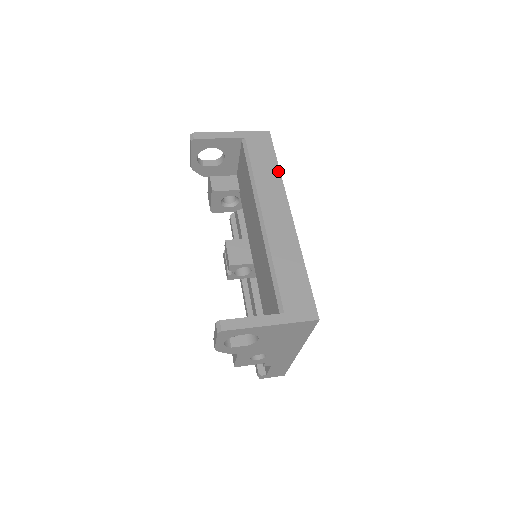
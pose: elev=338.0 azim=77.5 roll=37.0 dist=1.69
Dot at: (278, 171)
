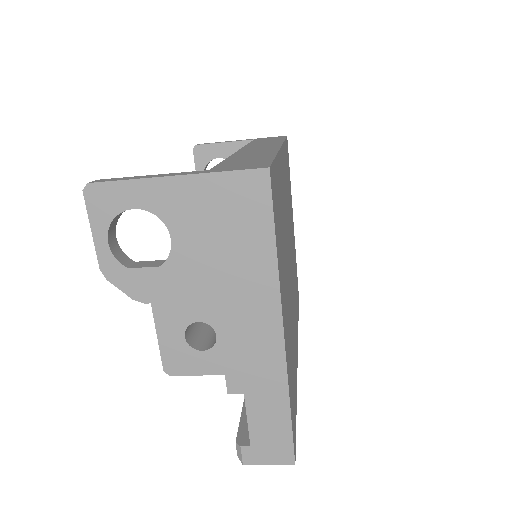
Dot at: (282, 140)
